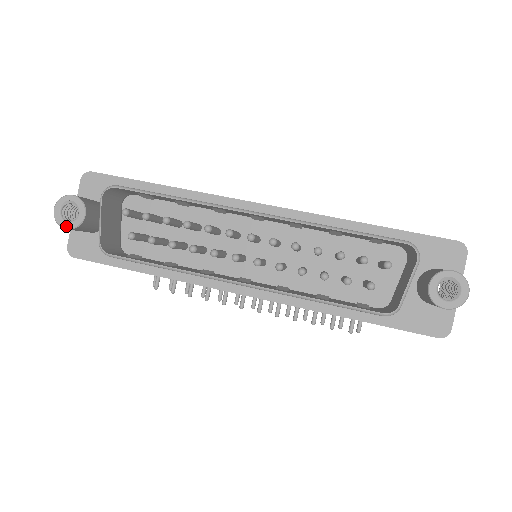
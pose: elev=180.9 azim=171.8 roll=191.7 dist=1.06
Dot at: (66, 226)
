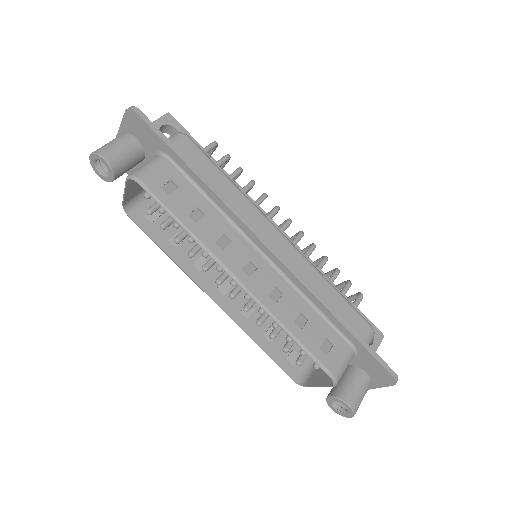
Dot at: (99, 175)
